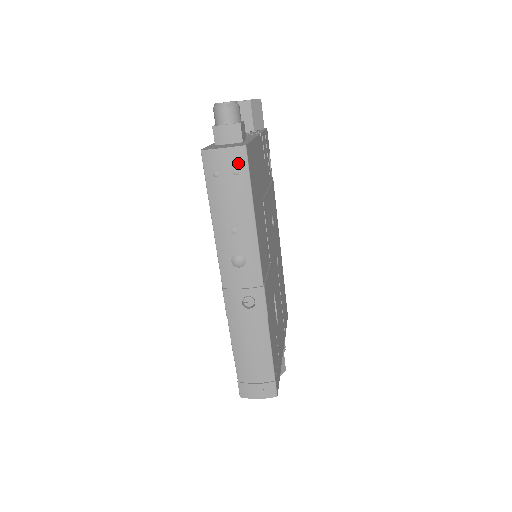
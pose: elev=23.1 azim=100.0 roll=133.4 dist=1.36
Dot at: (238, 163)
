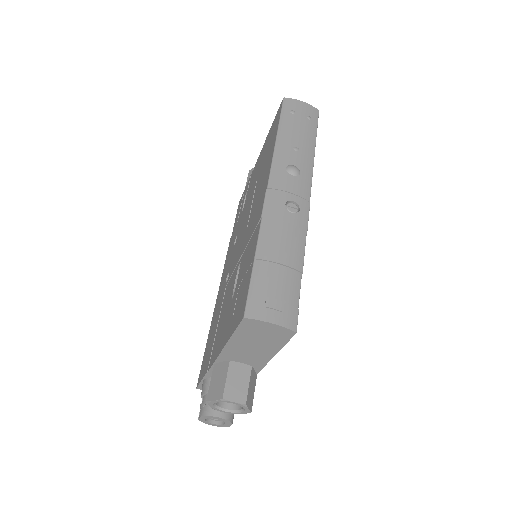
Dot at: (312, 114)
